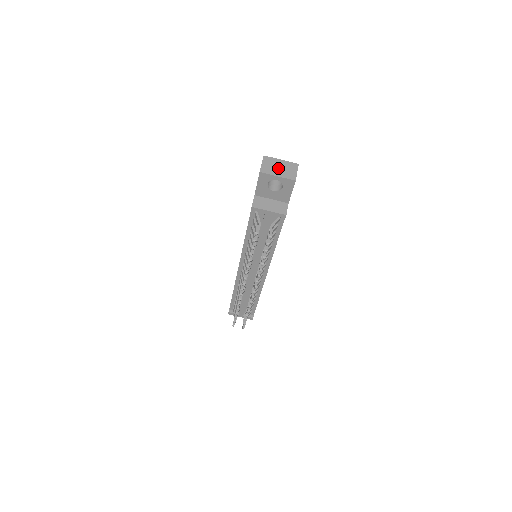
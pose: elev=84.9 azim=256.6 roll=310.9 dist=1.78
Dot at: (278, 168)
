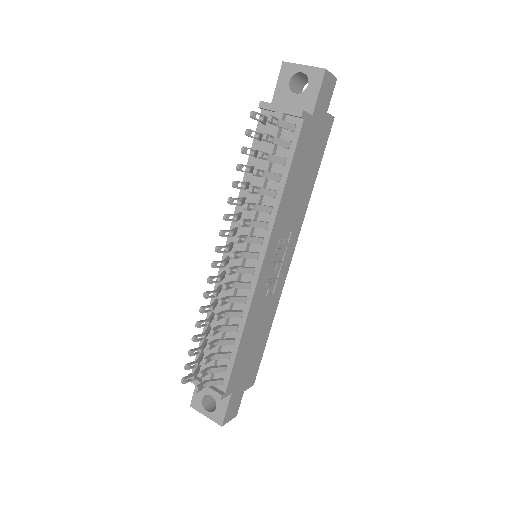
Dot at: occluded
